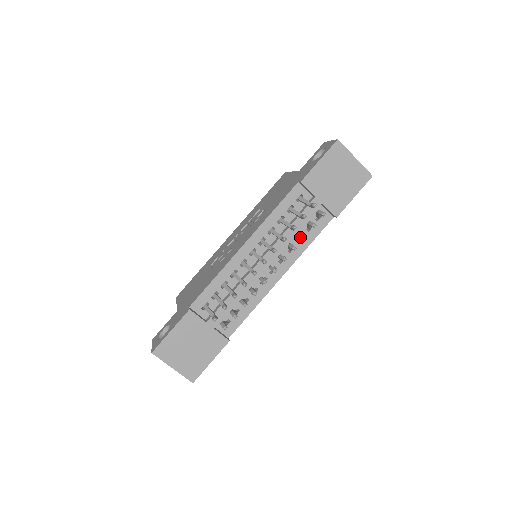
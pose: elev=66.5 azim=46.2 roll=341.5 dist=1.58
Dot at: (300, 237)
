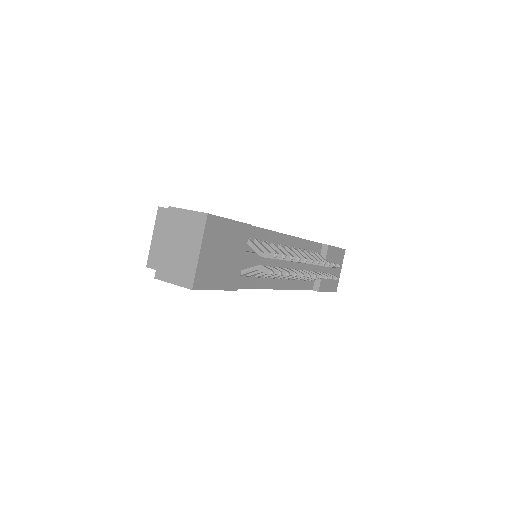
Dot at: occluded
